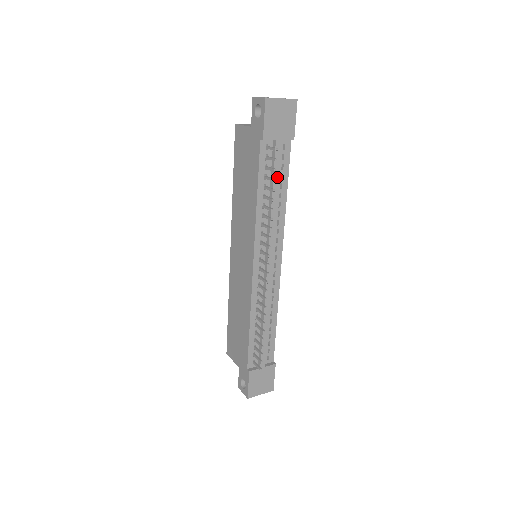
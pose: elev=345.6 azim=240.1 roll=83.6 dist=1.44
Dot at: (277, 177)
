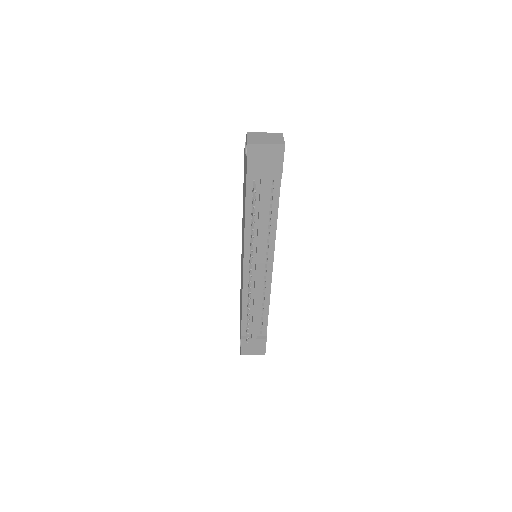
Dot at: (263, 208)
